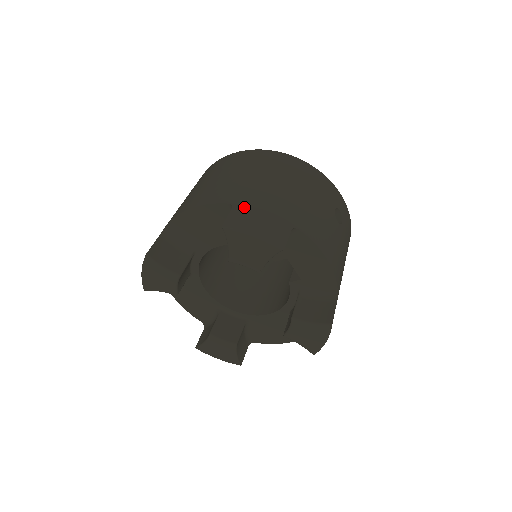
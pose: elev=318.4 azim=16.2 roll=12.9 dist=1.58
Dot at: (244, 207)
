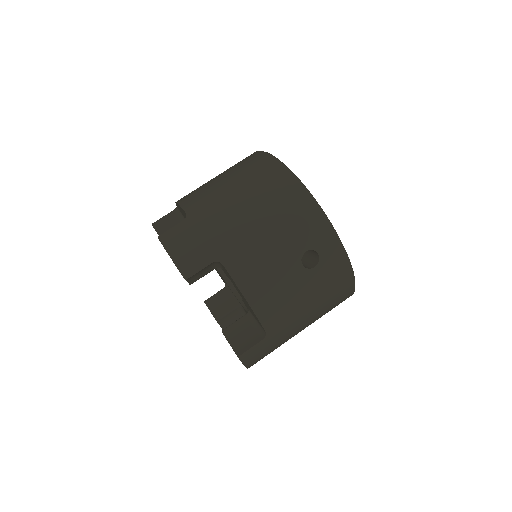
Dot at: (190, 224)
